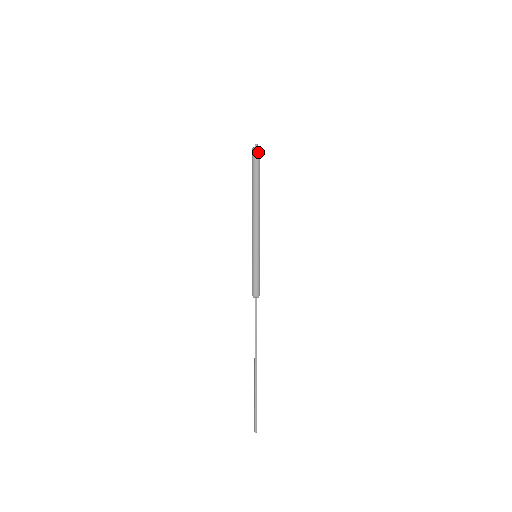
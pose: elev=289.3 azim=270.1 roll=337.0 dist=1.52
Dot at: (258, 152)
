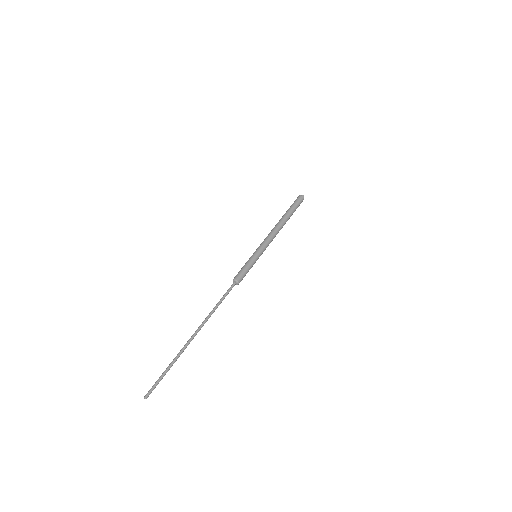
Dot at: (301, 198)
